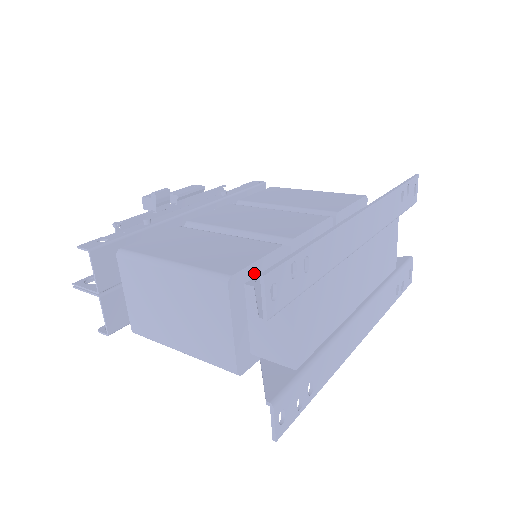
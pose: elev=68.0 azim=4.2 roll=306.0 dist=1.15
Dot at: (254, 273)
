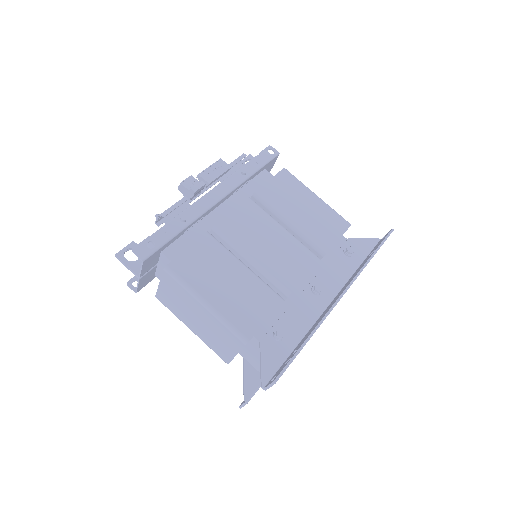
Dot at: (261, 327)
